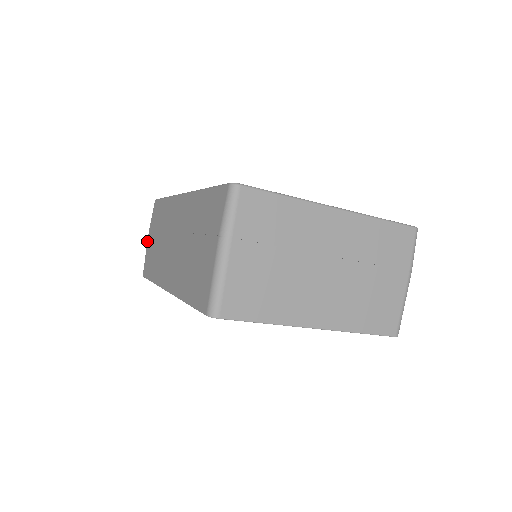
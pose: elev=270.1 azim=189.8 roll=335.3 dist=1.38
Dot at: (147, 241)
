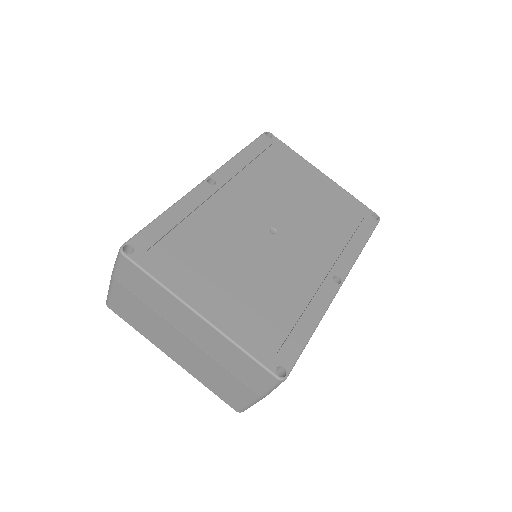
Dot at: occluded
